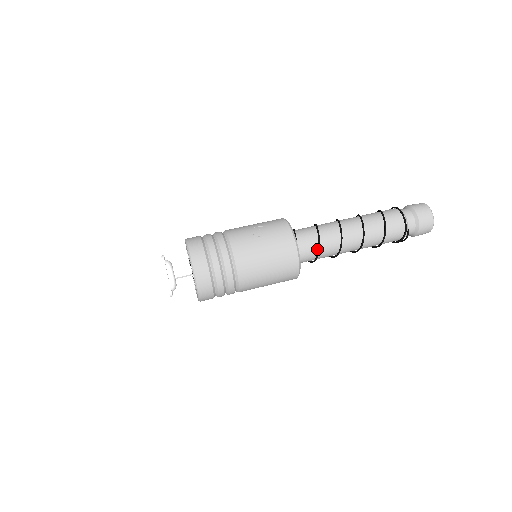
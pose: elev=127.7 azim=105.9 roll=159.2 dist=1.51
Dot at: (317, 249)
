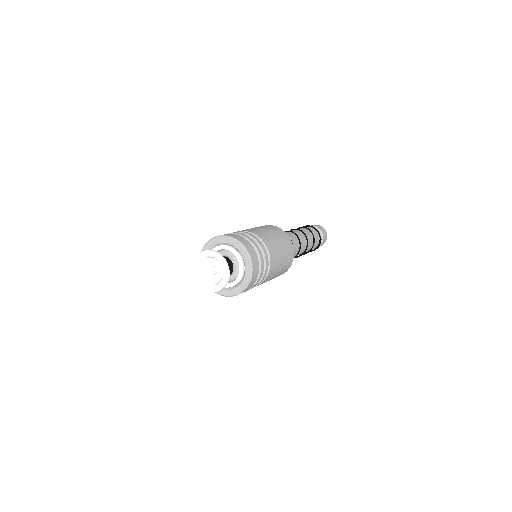
Dot at: occluded
